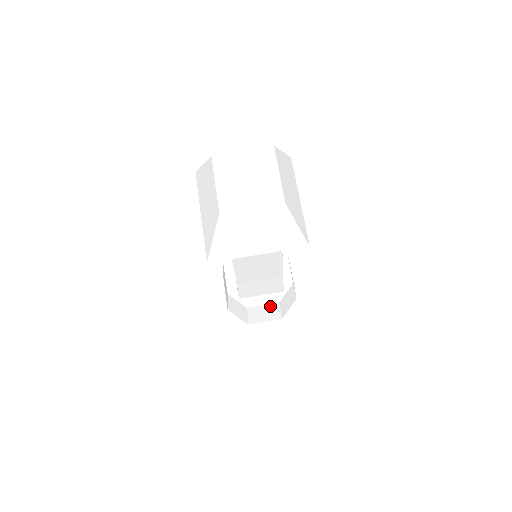
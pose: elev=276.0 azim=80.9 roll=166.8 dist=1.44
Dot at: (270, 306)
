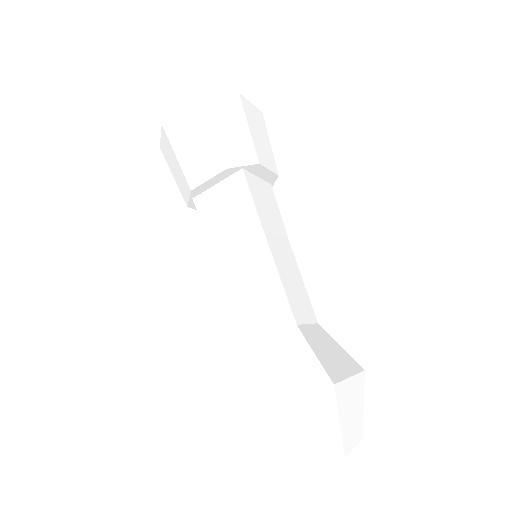
Dot at: occluded
